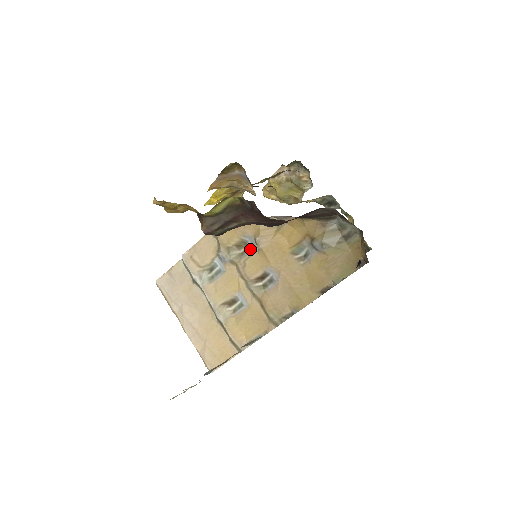
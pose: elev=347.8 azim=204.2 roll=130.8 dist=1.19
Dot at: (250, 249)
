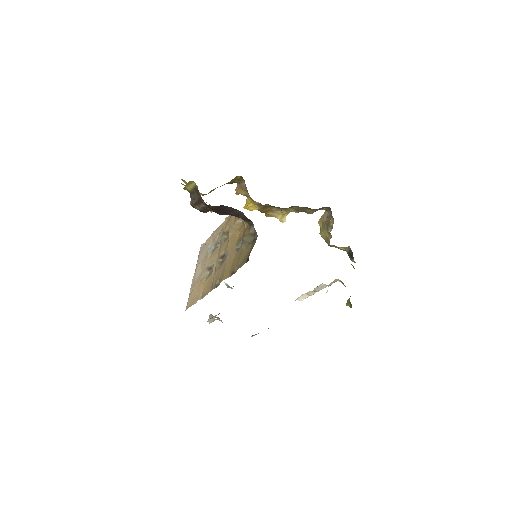
Dot at: occluded
